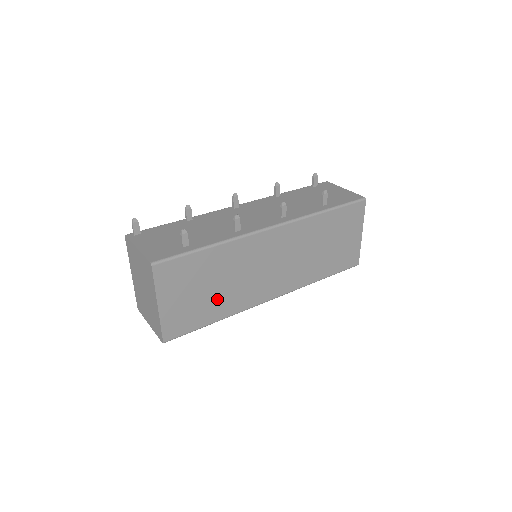
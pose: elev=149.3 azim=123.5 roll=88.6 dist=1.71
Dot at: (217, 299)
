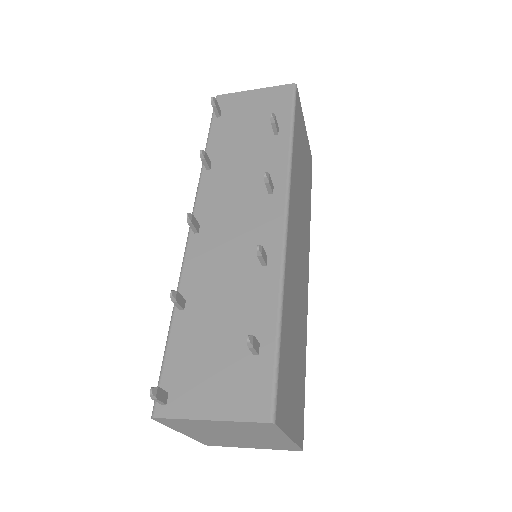
Dot at: (299, 348)
